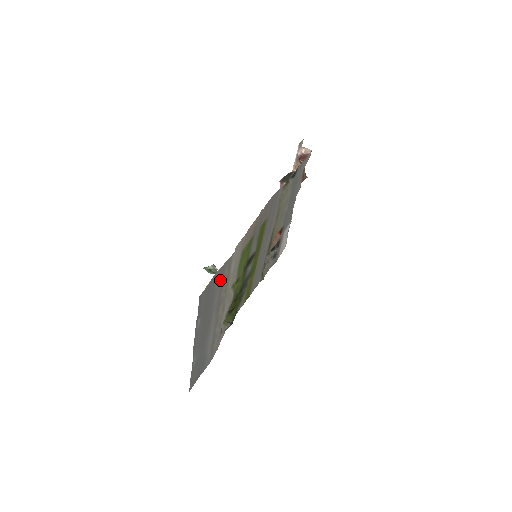
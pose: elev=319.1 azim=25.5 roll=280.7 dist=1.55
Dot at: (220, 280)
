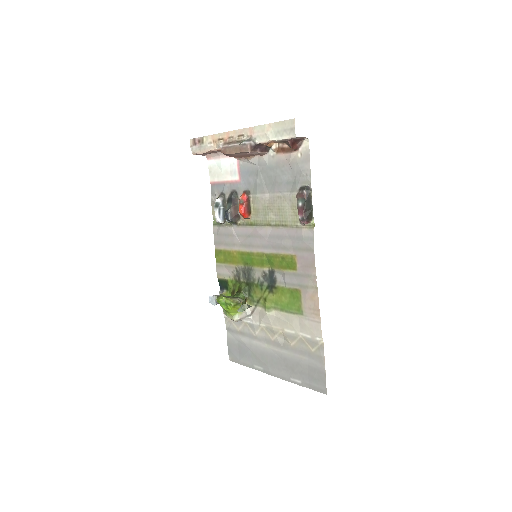
Dot at: (312, 358)
